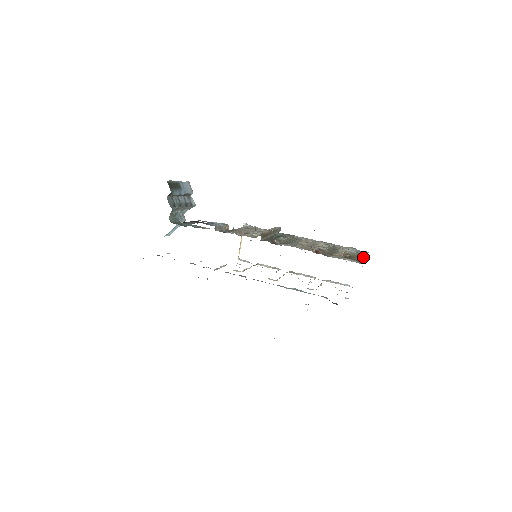
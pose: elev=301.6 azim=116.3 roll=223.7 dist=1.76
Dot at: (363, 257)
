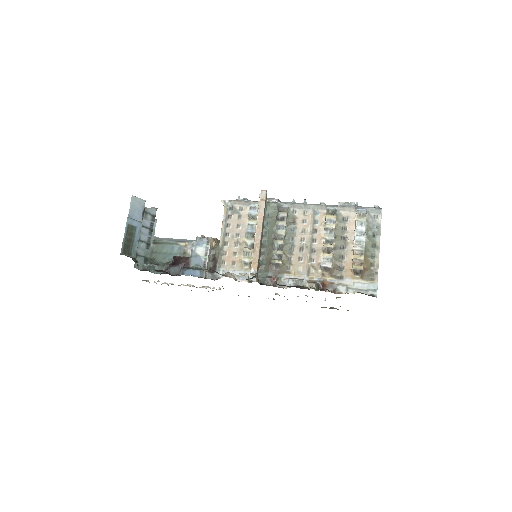
Dot at: (376, 248)
